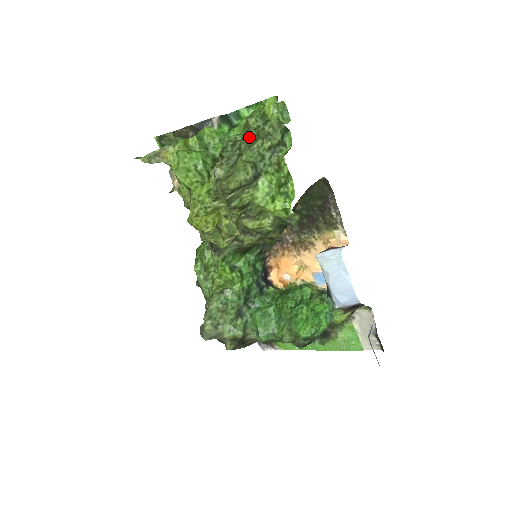
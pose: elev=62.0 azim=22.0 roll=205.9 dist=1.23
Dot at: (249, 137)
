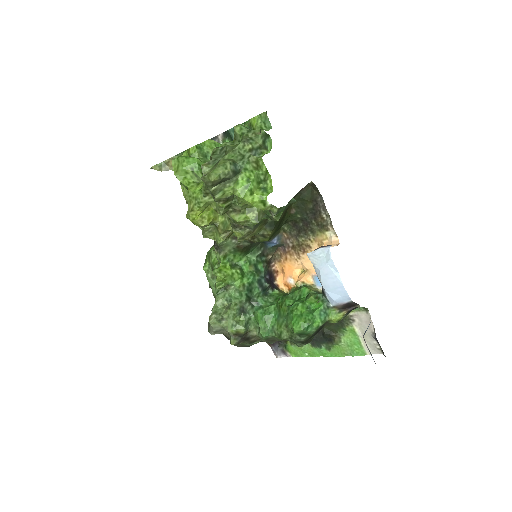
Dot at: (237, 143)
